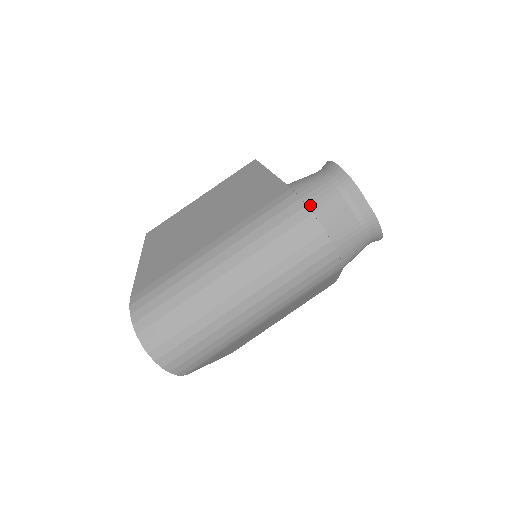
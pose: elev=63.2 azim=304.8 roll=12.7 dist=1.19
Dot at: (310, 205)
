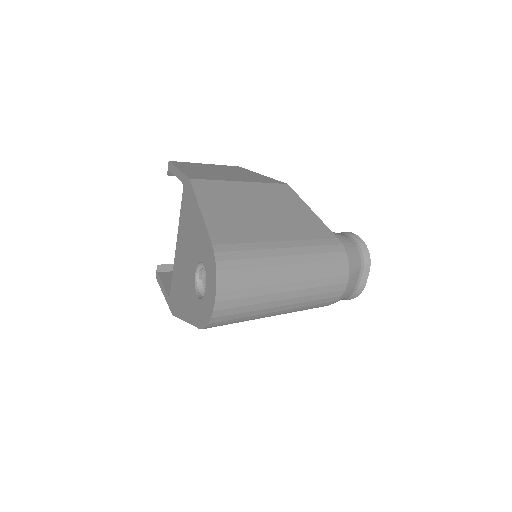
Dot at: (349, 260)
